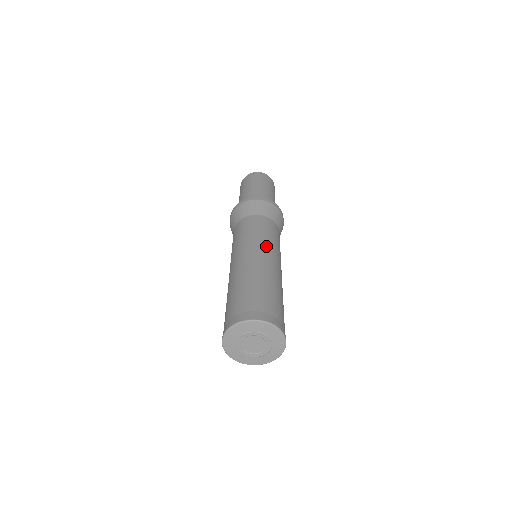
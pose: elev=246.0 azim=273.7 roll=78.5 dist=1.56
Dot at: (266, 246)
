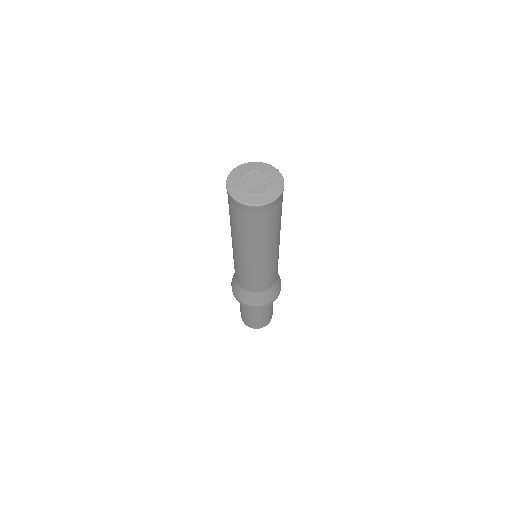
Dot at: occluded
